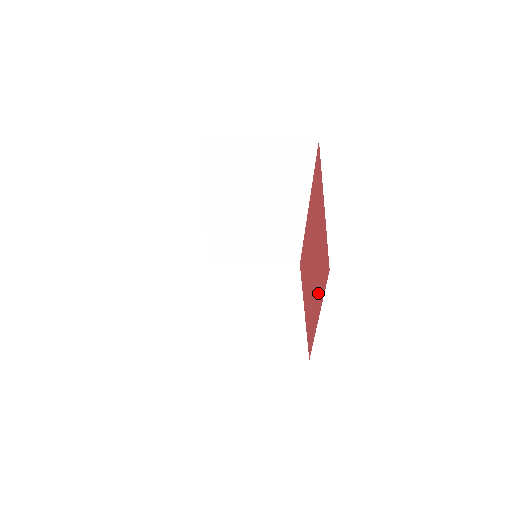
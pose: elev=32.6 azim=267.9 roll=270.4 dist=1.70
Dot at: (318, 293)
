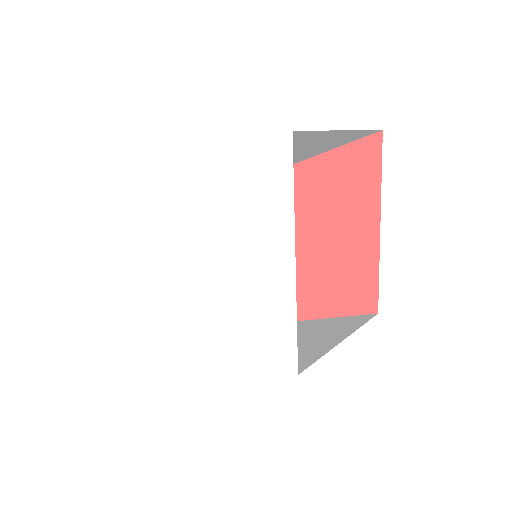
Dot at: (317, 298)
